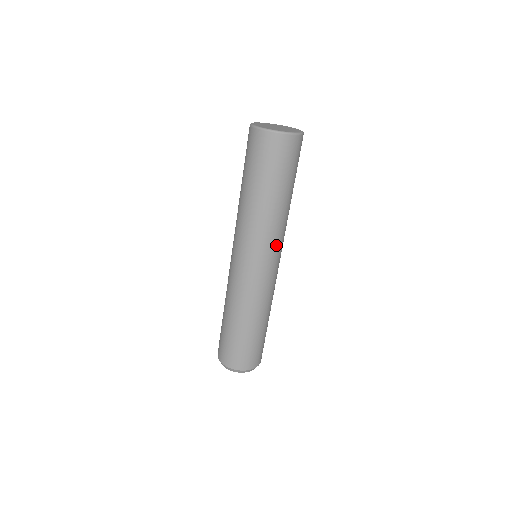
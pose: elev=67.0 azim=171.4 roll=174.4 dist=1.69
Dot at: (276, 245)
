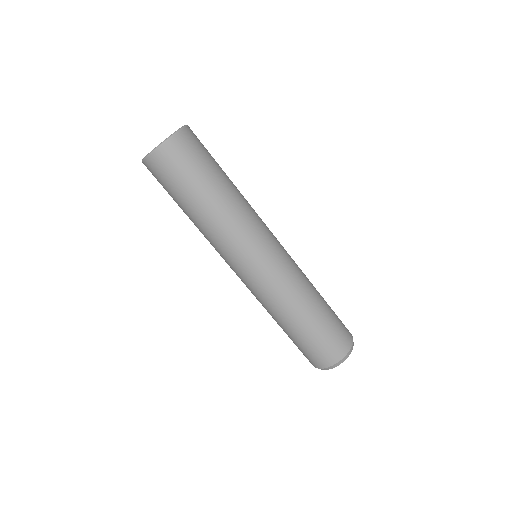
Dot at: (262, 224)
